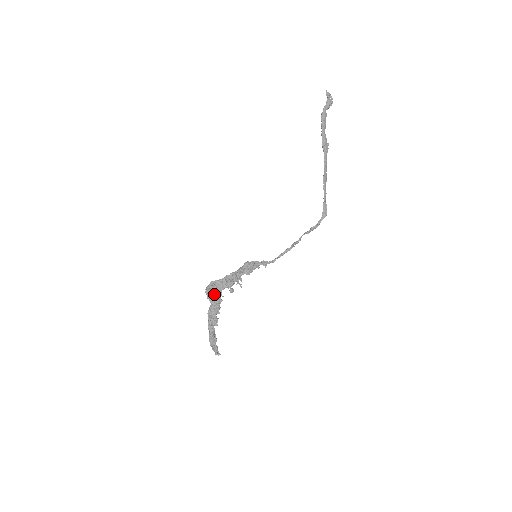
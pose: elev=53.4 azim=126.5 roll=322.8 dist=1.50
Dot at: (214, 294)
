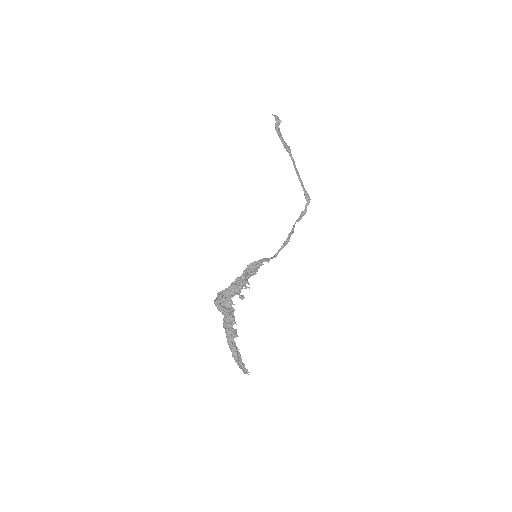
Dot at: (224, 305)
